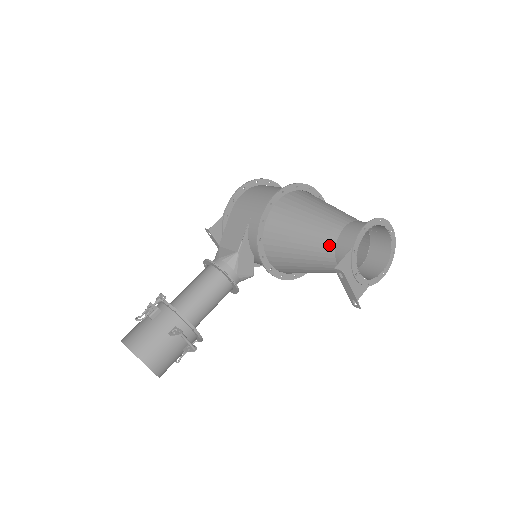
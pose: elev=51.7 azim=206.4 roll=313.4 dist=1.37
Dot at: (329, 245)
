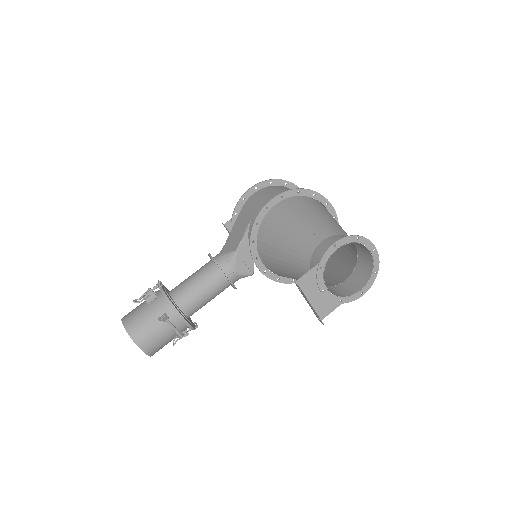
Dot at: (306, 257)
